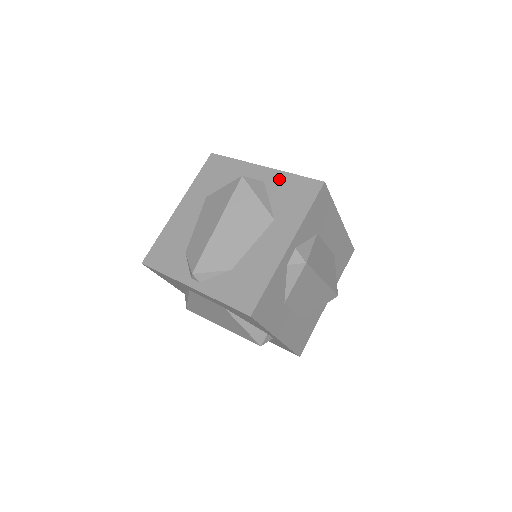
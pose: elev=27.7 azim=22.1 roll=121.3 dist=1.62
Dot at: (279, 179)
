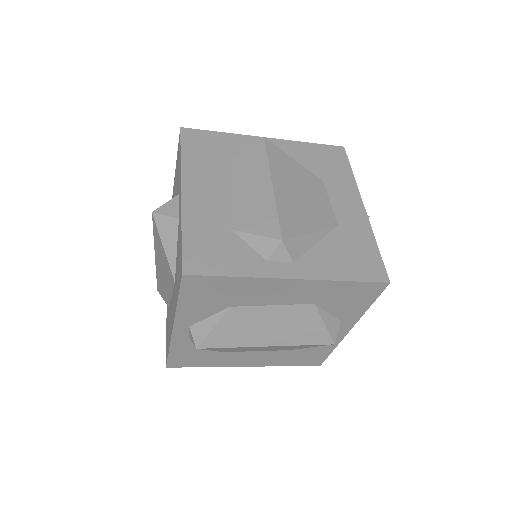
Dot at: (179, 227)
